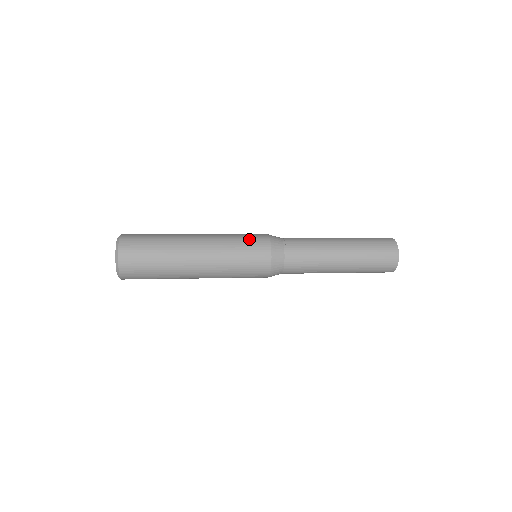
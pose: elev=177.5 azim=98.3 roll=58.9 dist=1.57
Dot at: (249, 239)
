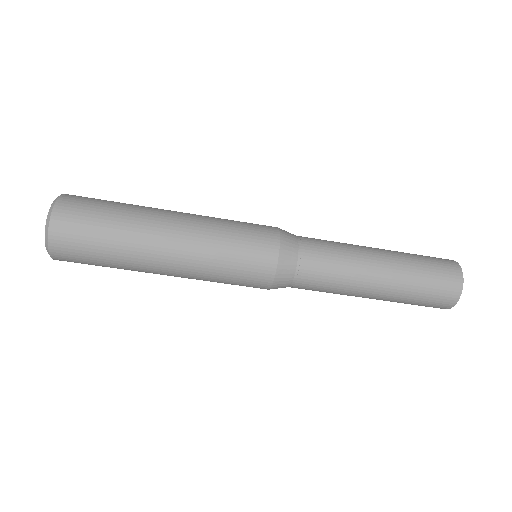
Dot at: (249, 223)
